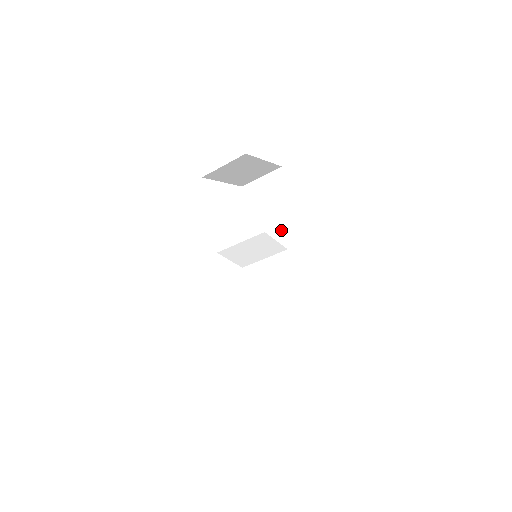
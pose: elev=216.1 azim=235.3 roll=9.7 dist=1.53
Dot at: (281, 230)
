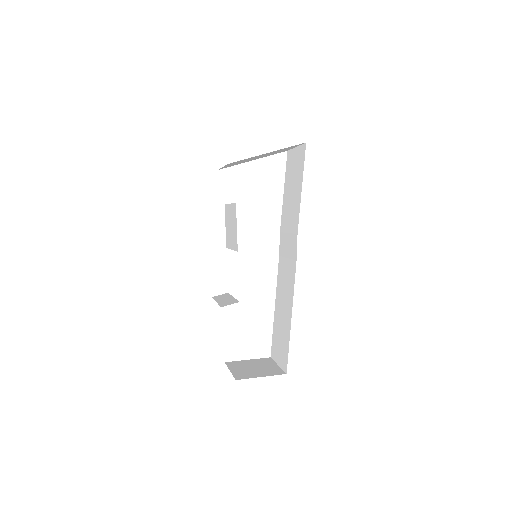
Dot at: (294, 223)
